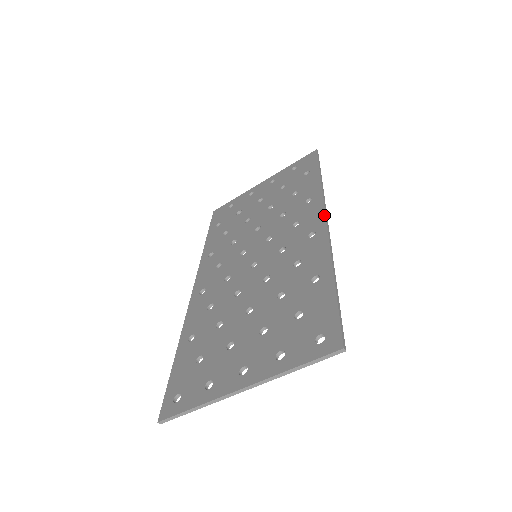
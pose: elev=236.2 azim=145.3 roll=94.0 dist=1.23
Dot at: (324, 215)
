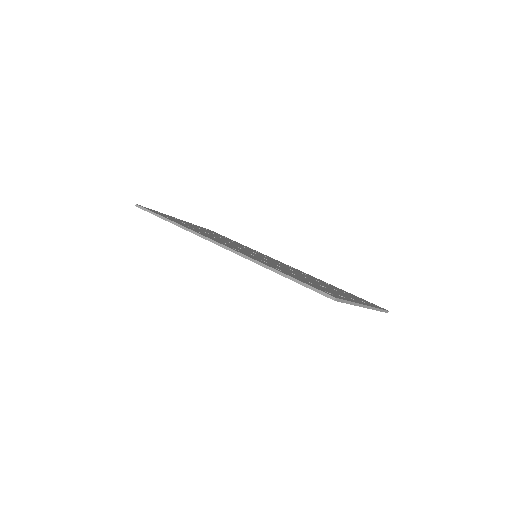
Dot at: occluded
